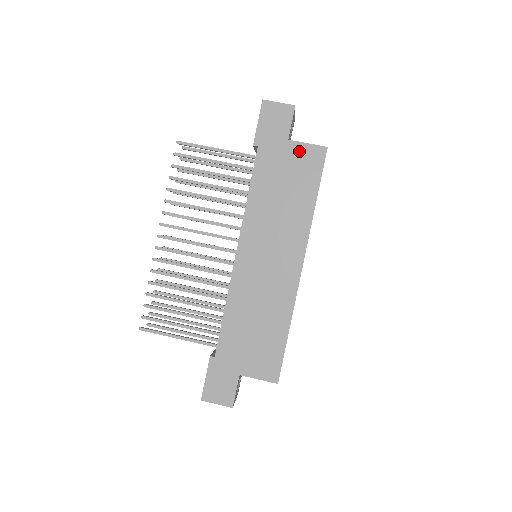
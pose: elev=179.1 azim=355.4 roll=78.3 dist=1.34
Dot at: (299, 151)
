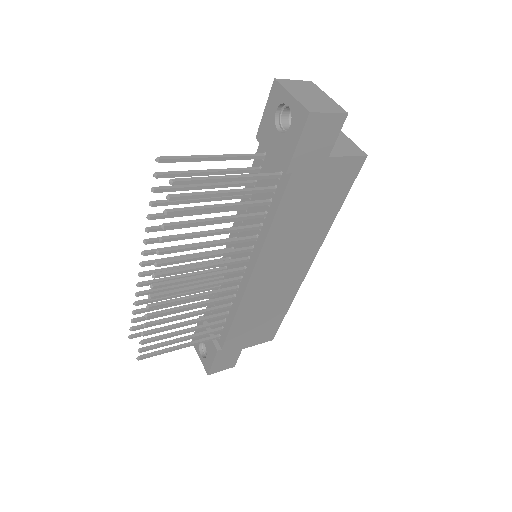
Dot at: (337, 167)
